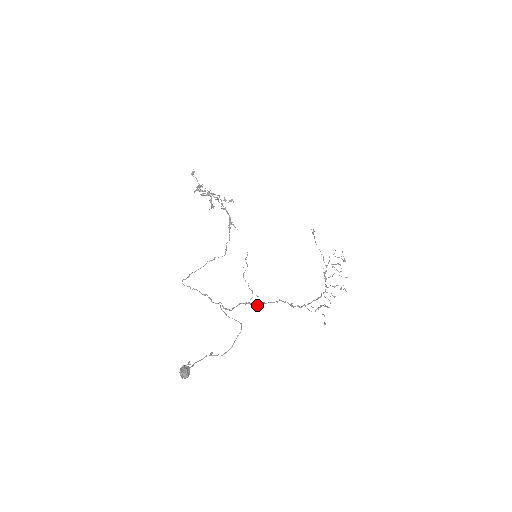
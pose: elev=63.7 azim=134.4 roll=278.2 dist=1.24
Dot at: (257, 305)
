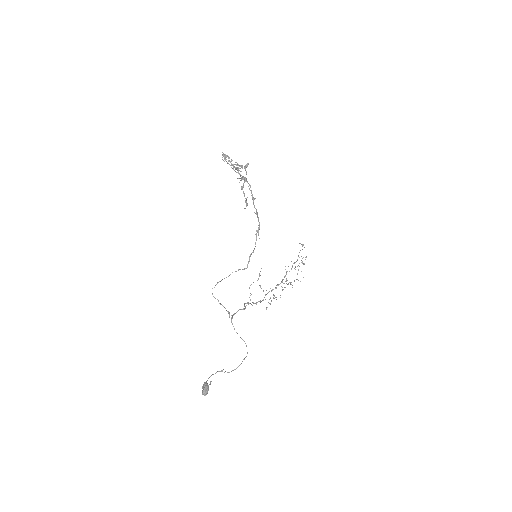
Dot at: (245, 306)
